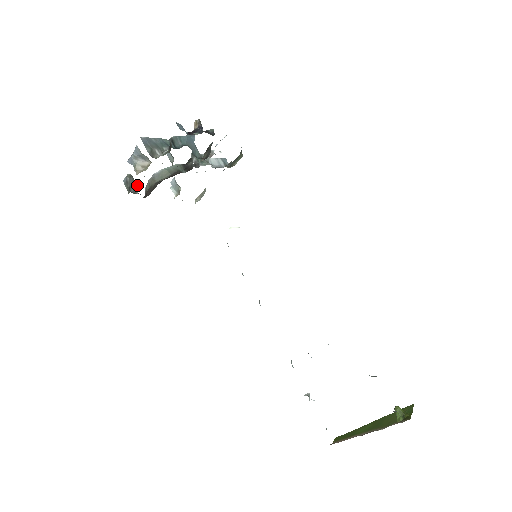
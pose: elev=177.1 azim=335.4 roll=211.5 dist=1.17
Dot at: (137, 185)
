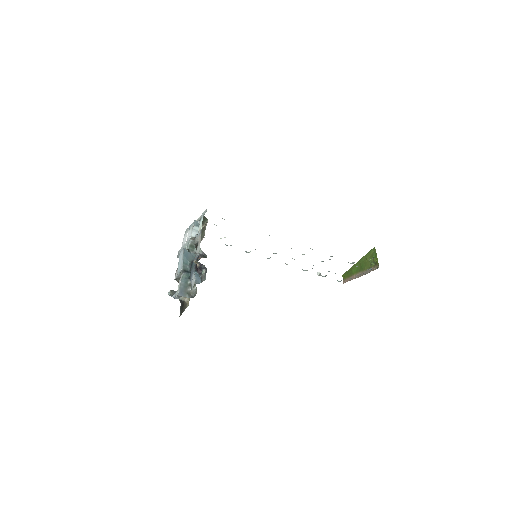
Dot at: occluded
